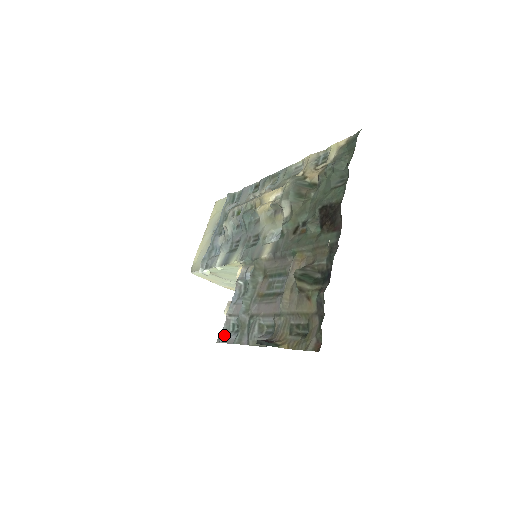
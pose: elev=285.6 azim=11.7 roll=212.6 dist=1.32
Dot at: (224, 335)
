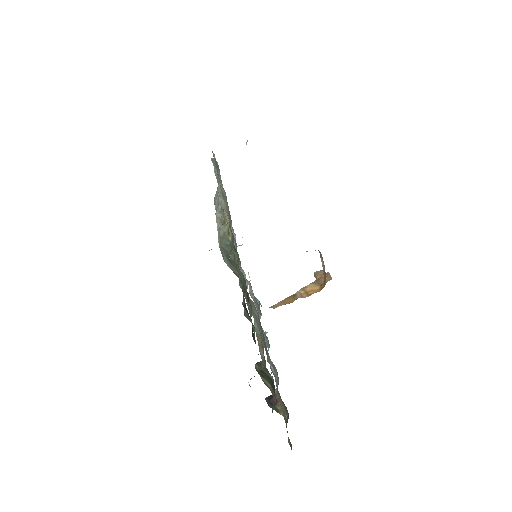
Dot at: occluded
